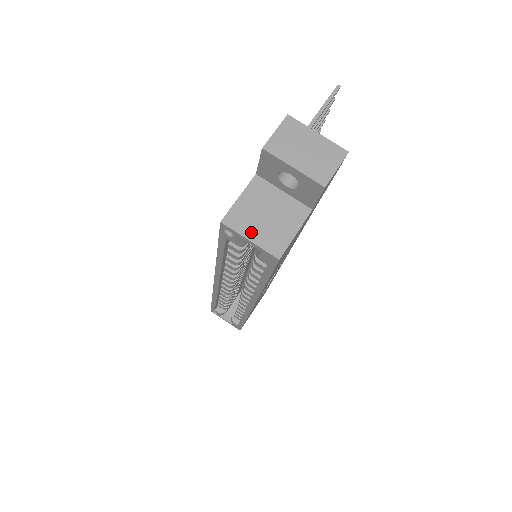
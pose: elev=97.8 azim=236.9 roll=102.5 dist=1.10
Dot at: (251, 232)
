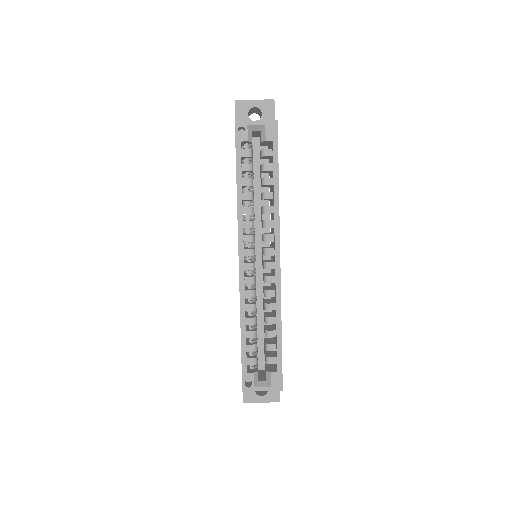
Dot at: (254, 122)
